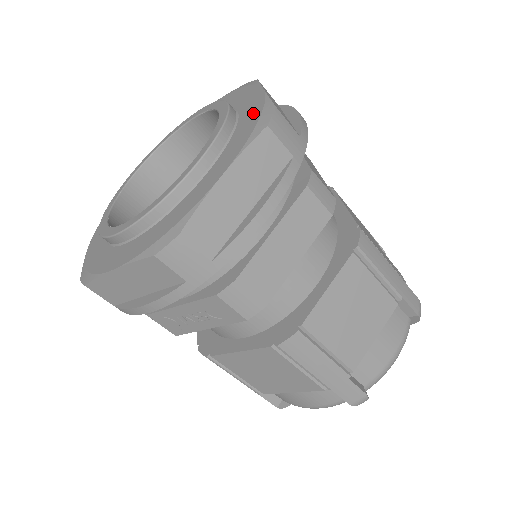
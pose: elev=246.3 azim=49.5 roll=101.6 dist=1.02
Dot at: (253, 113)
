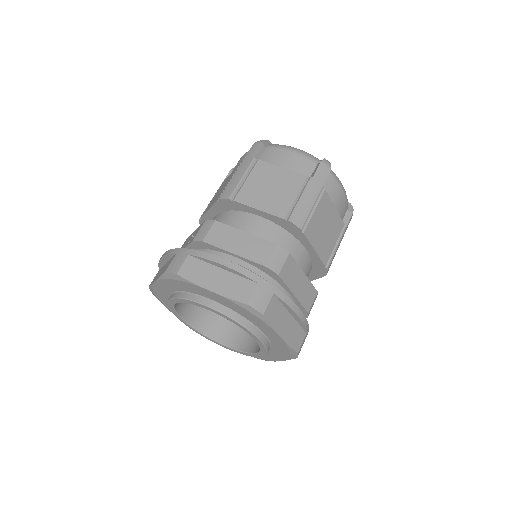
Dot at: (236, 307)
